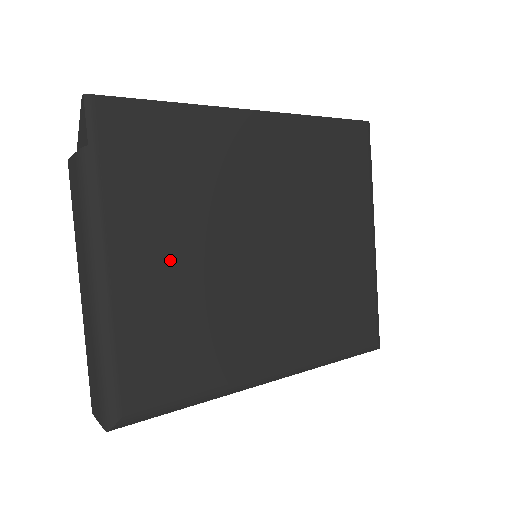
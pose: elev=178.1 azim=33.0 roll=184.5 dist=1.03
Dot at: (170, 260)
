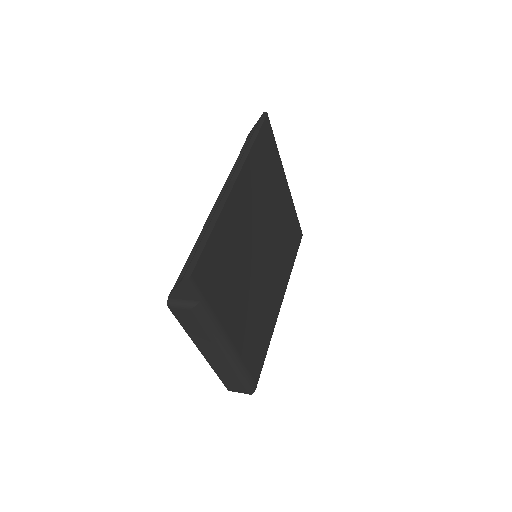
Dot at: (243, 307)
